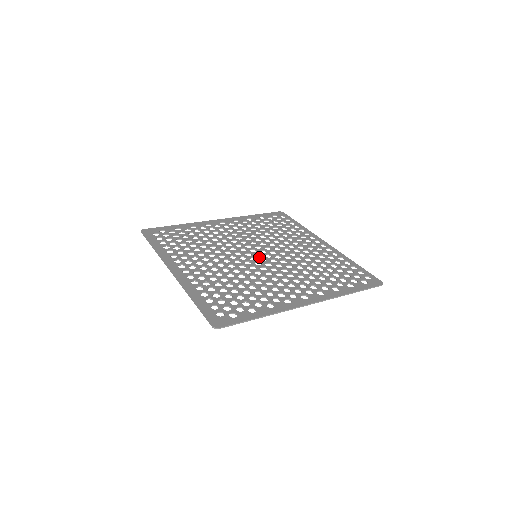
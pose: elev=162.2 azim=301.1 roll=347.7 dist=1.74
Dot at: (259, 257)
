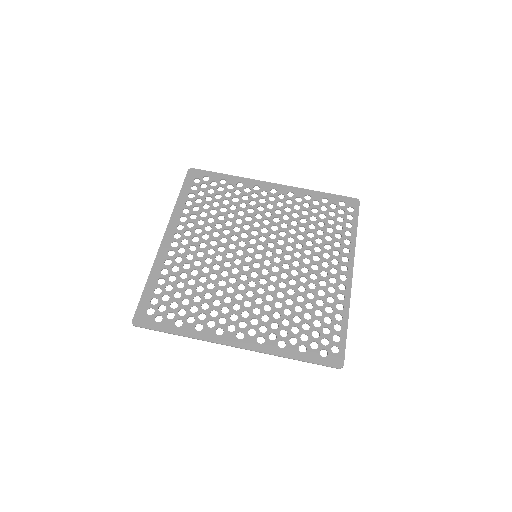
Dot at: (256, 259)
